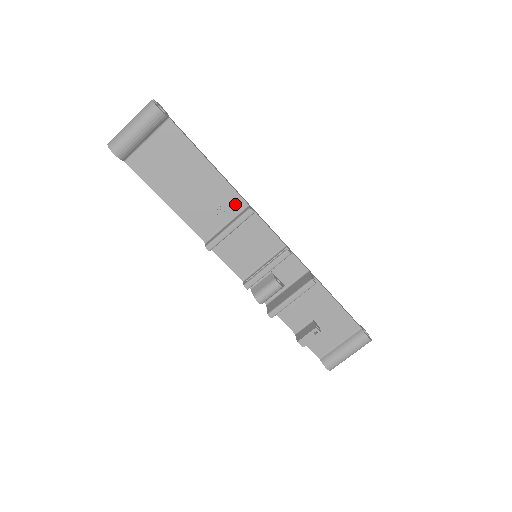
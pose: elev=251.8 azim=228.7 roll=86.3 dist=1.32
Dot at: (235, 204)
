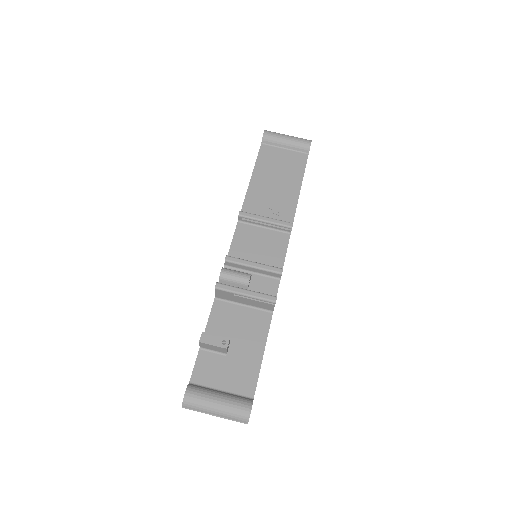
Dot at: (285, 218)
